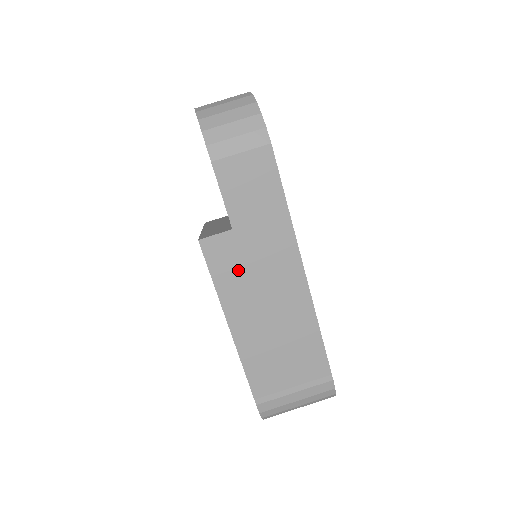
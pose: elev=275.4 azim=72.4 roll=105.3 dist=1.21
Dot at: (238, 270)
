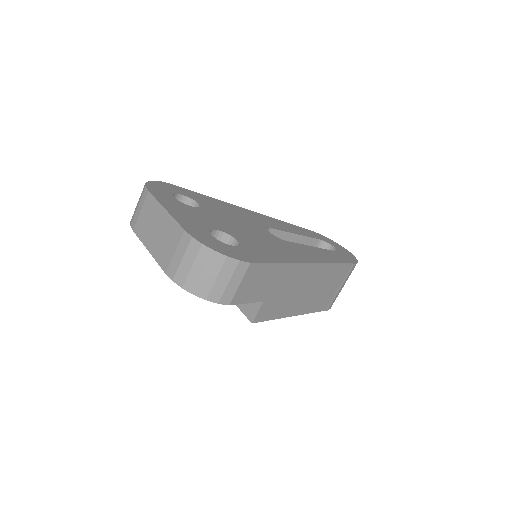
Dot at: (280, 304)
